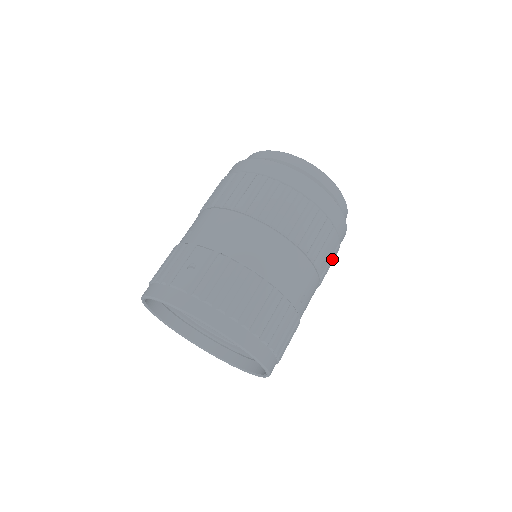
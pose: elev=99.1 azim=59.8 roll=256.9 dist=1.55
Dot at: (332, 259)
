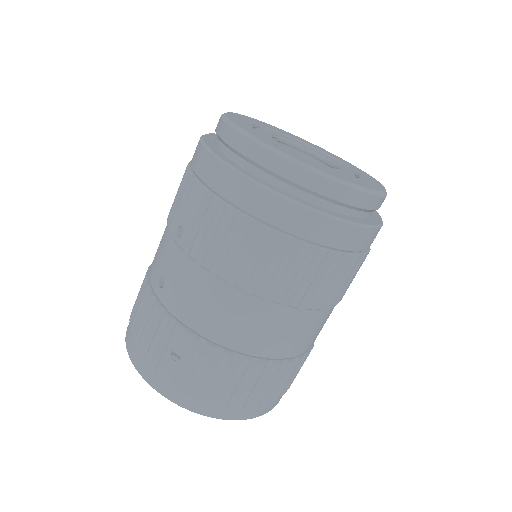
Dot at: occluded
